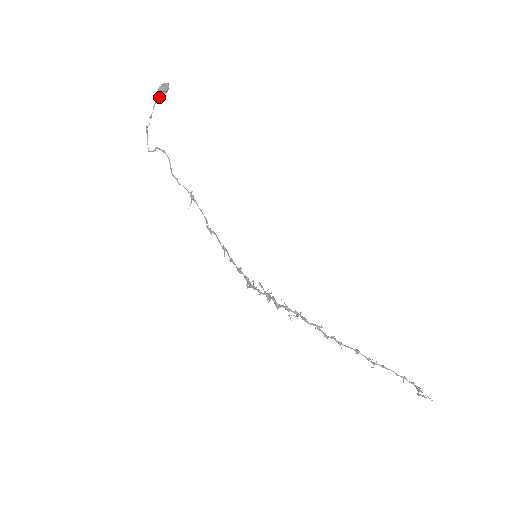
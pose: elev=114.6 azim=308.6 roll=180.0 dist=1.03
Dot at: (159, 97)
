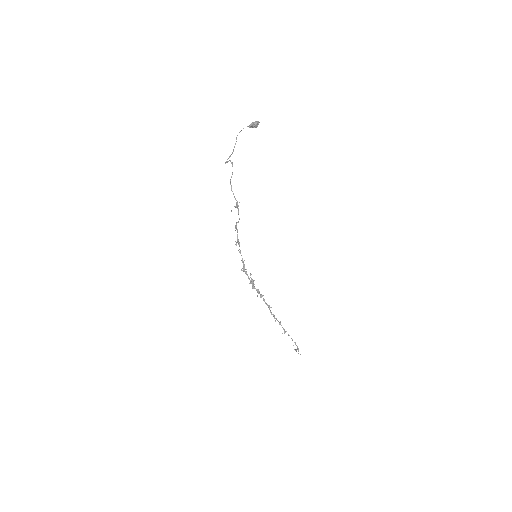
Dot at: occluded
